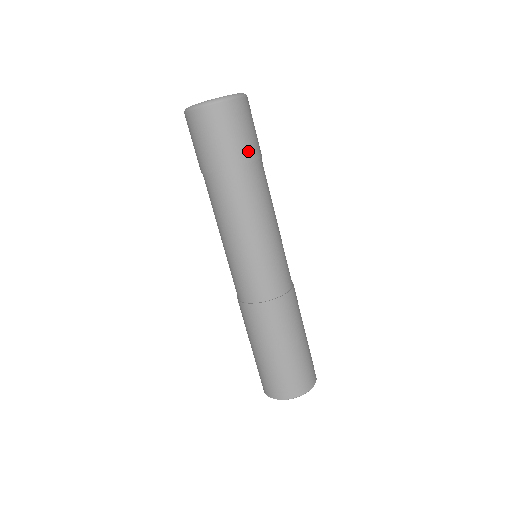
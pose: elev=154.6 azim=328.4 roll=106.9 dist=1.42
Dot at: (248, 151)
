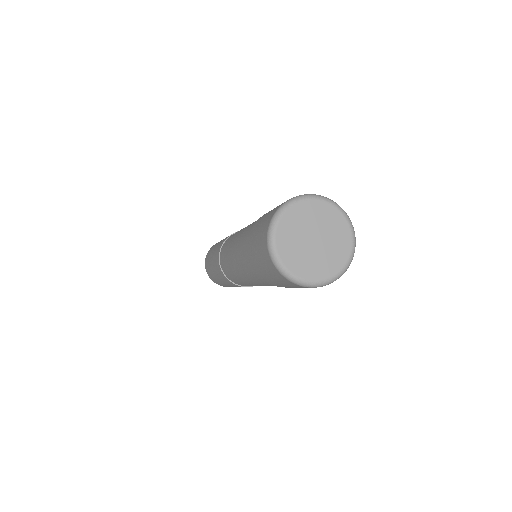
Dot at: occluded
